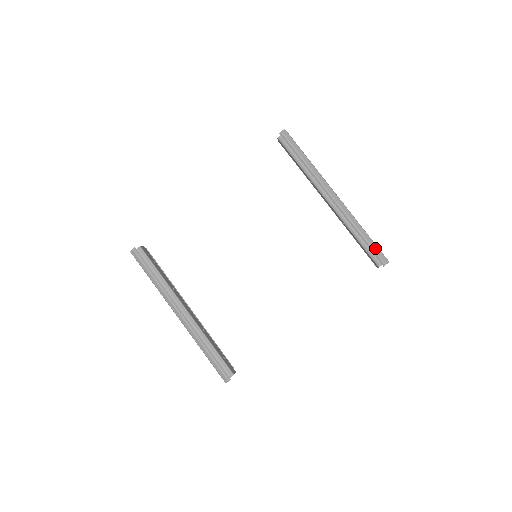
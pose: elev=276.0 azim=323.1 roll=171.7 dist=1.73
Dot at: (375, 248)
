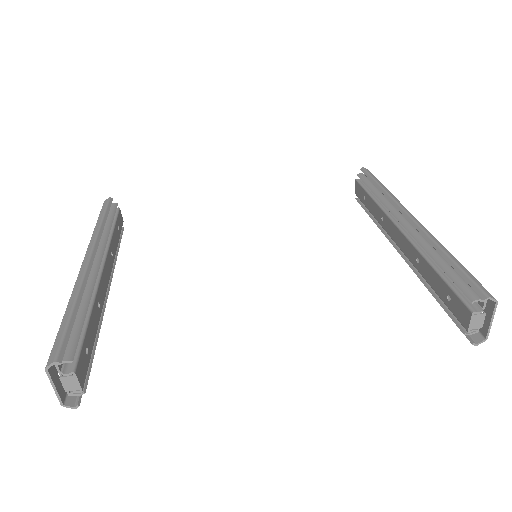
Dot at: (470, 275)
